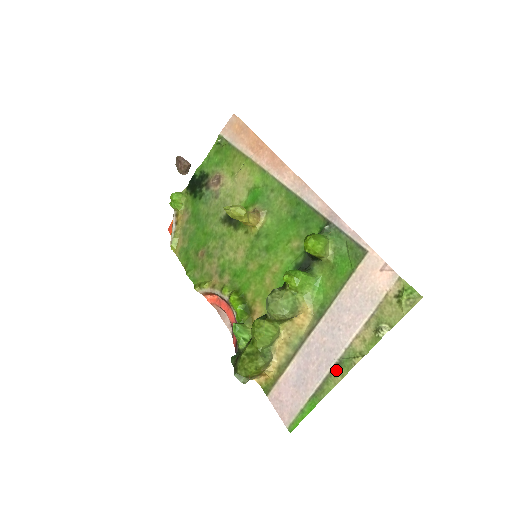
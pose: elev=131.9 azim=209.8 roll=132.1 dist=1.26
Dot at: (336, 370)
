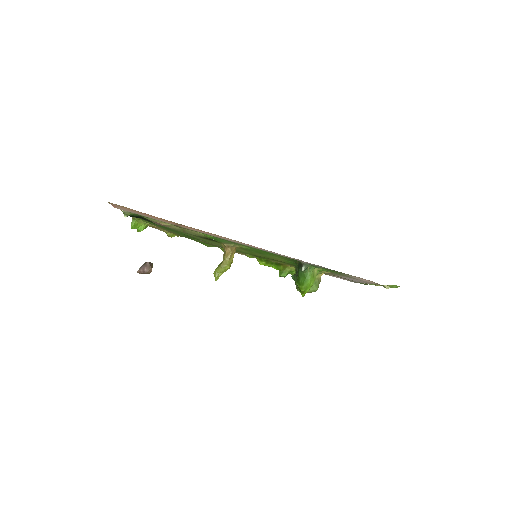
Dot at: occluded
